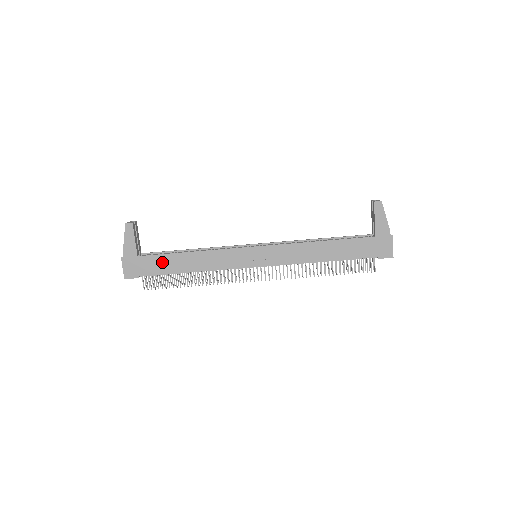
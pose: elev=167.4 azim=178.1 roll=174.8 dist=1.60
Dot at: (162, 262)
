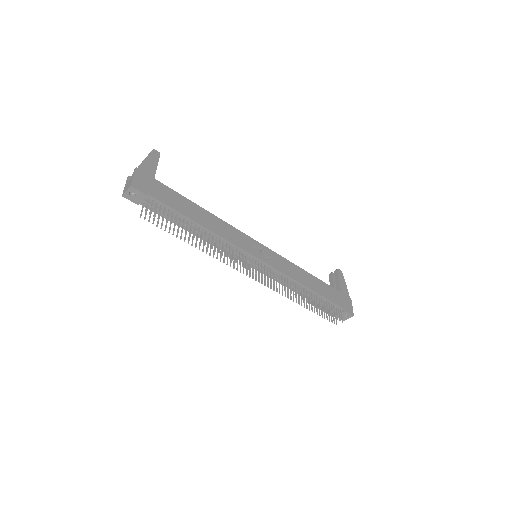
Dot at: (177, 200)
